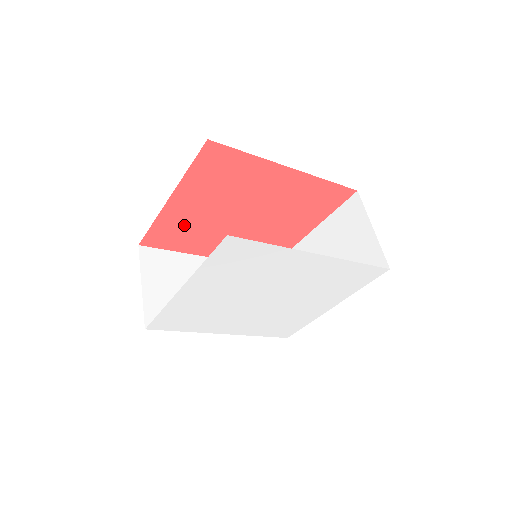
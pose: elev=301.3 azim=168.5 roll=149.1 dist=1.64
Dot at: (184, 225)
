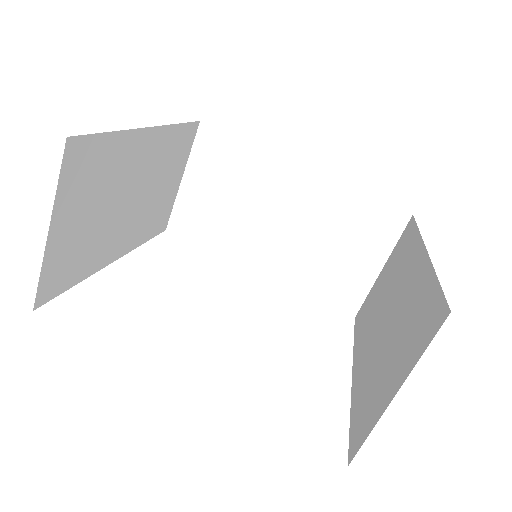
Dot at: occluded
